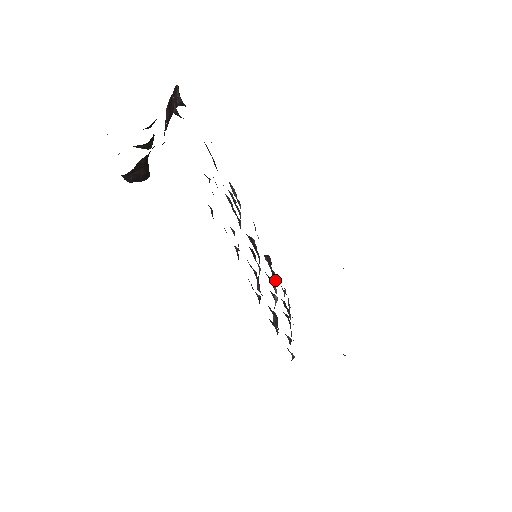
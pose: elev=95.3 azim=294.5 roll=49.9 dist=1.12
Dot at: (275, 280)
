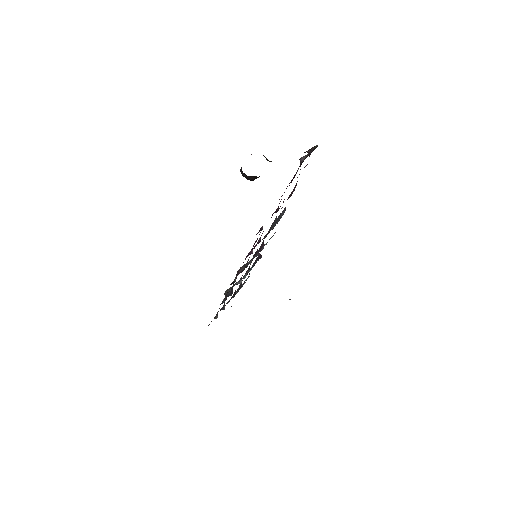
Dot at: occluded
